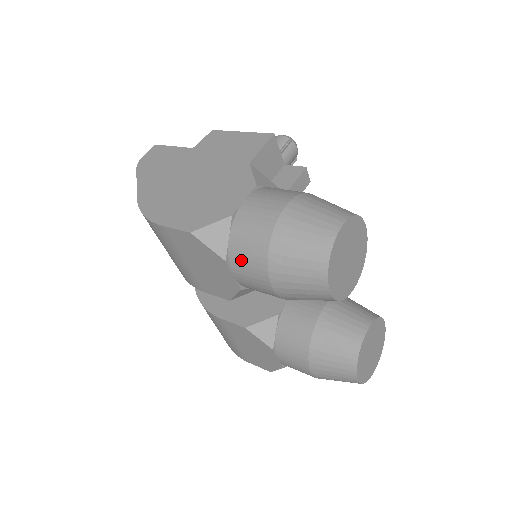
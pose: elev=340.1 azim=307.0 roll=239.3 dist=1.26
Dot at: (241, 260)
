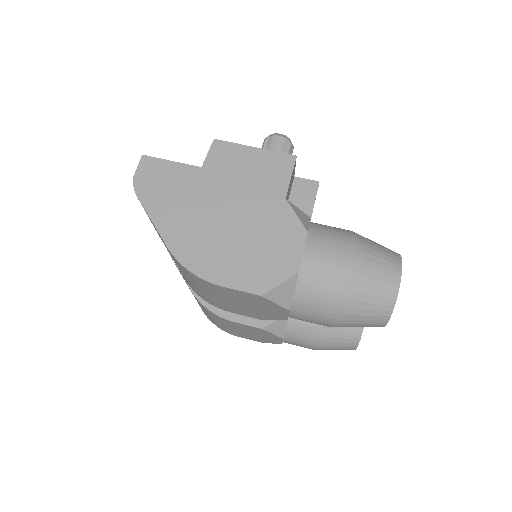
Dot at: (306, 309)
